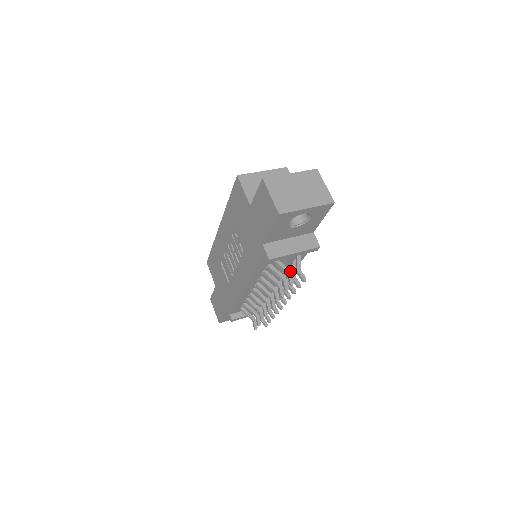
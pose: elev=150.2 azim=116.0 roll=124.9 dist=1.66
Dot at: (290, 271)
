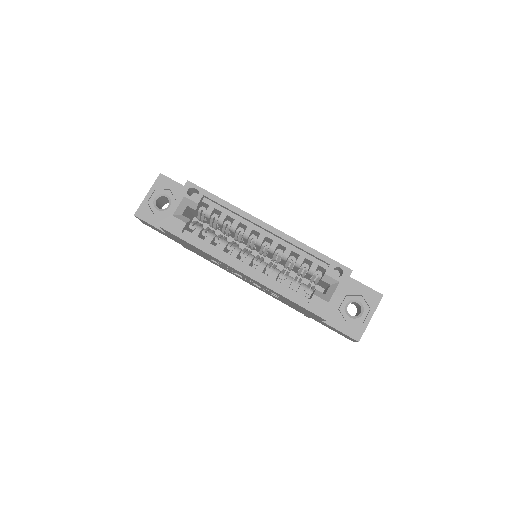
Dot at: occluded
